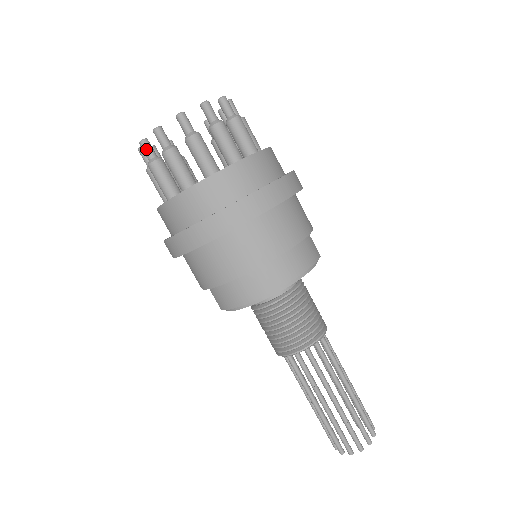
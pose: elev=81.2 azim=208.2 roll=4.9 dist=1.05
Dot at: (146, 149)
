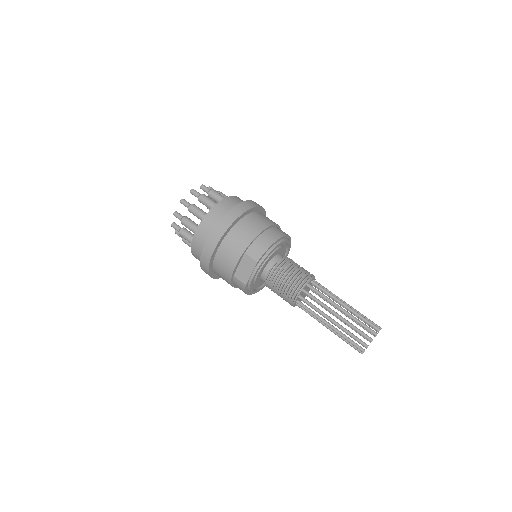
Dot at: (186, 201)
